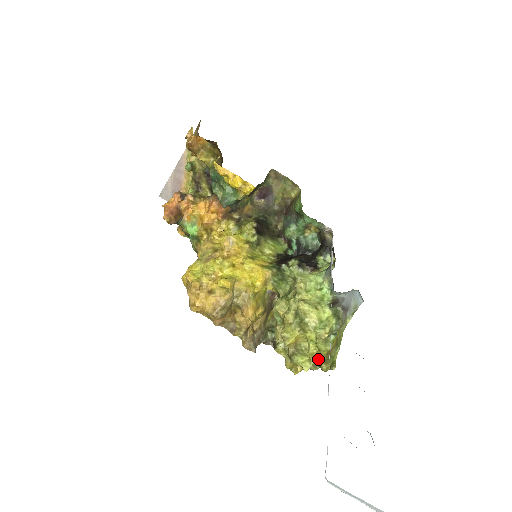
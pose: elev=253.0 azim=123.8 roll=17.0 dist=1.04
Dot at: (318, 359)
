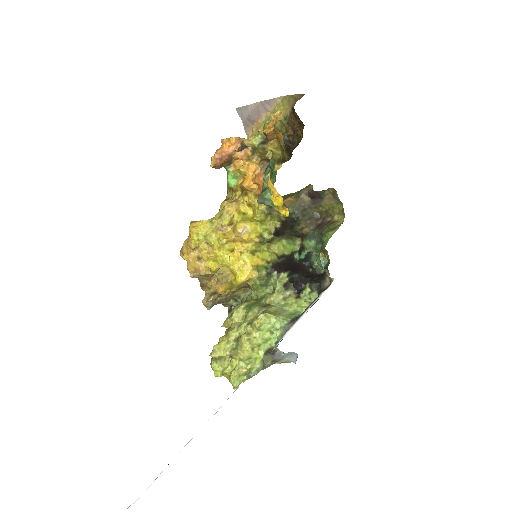
Dot at: (227, 378)
